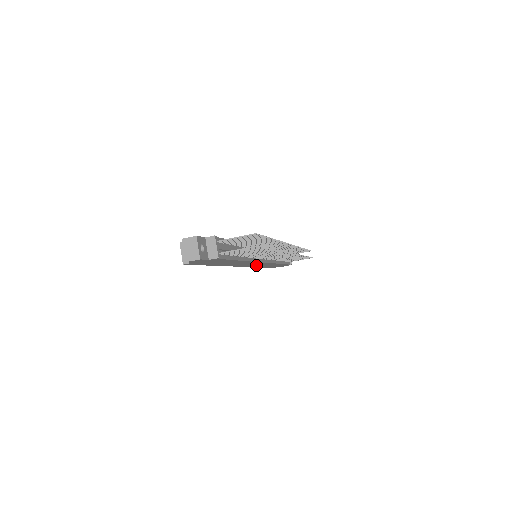
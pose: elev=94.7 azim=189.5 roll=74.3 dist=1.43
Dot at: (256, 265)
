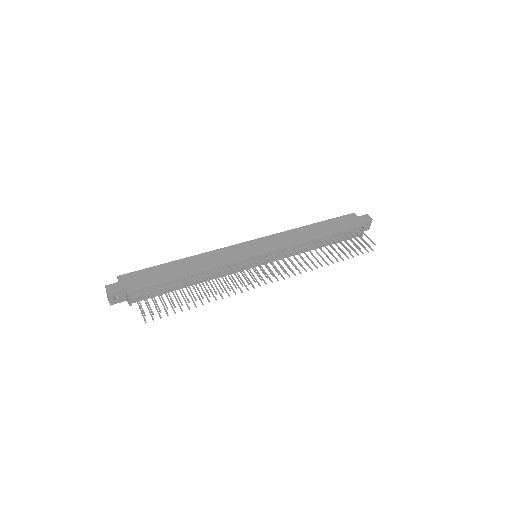
Dot at: occluded
